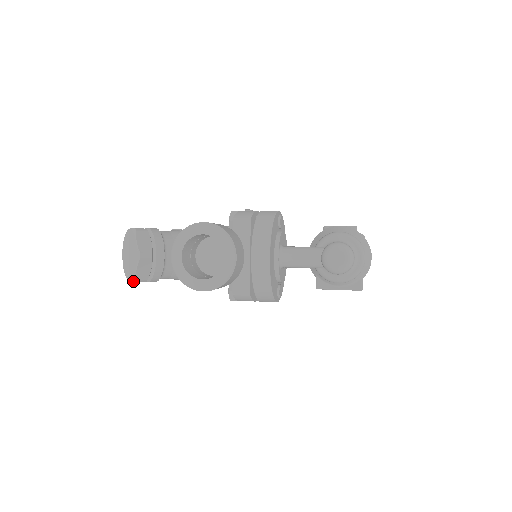
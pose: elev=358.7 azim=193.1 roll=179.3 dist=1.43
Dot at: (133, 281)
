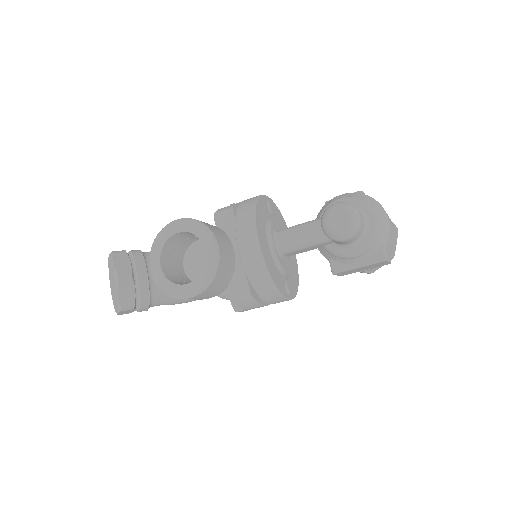
Dot at: (119, 311)
